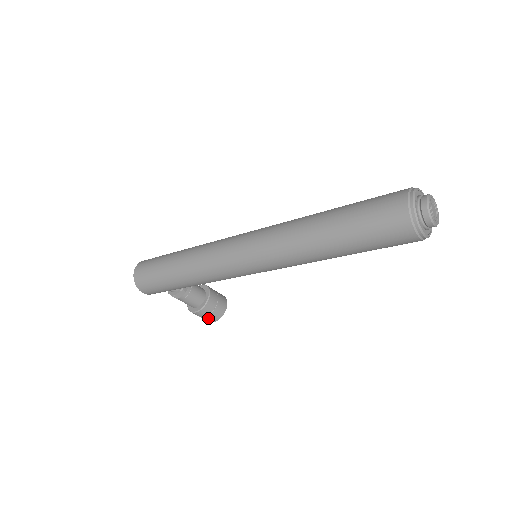
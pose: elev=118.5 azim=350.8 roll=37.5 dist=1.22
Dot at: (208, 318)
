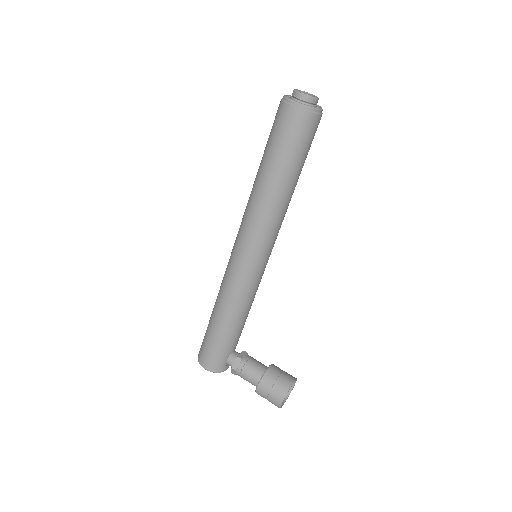
Dot at: (273, 395)
